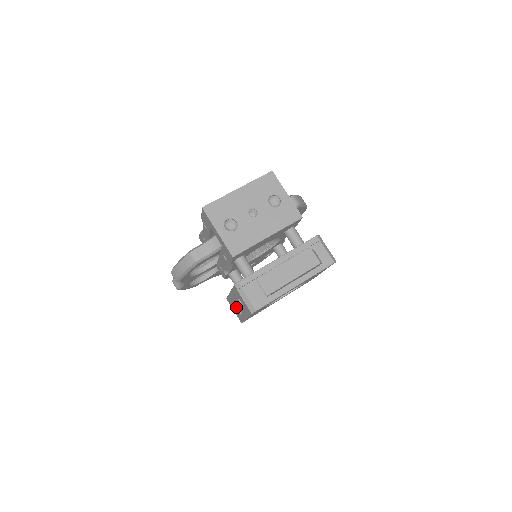
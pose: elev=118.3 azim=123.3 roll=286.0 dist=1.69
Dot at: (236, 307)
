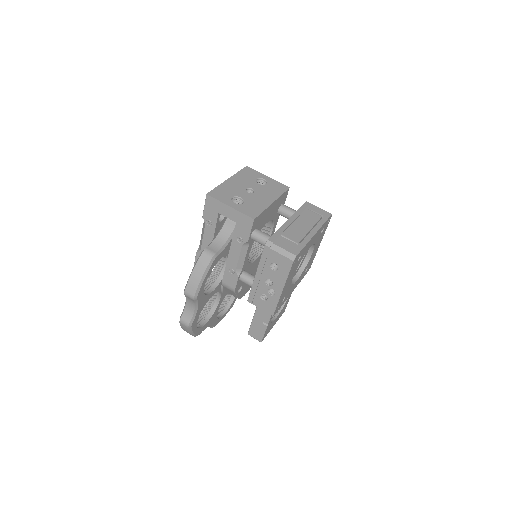
Dot at: (265, 292)
